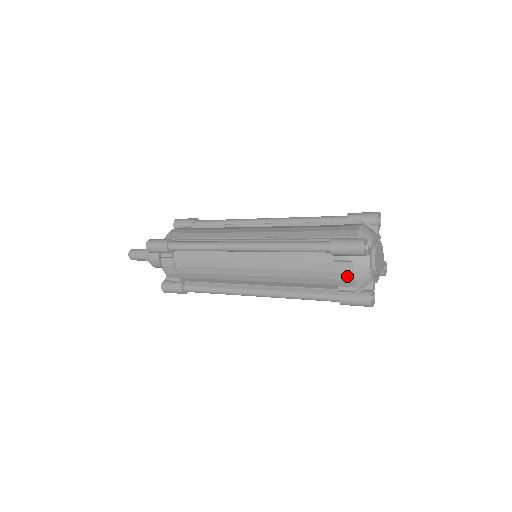
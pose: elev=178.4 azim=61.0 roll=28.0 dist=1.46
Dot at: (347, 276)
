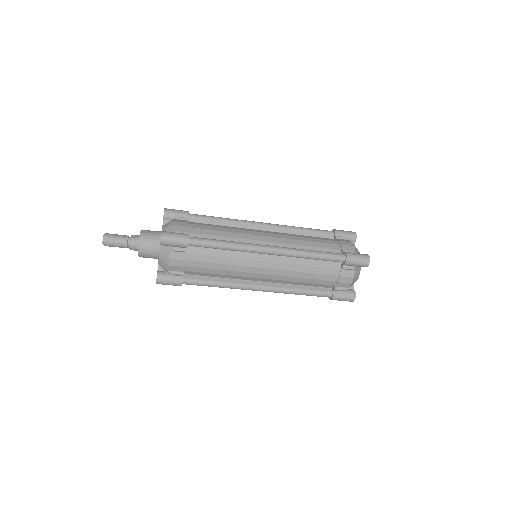
Dot at: (348, 243)
